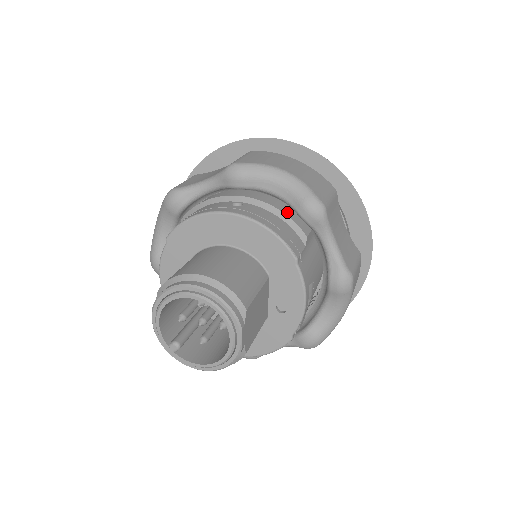
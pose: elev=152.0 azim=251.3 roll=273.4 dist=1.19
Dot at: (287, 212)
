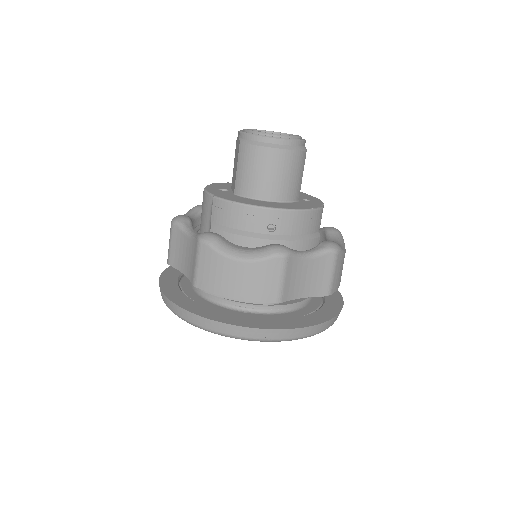
Dot at: occluded
